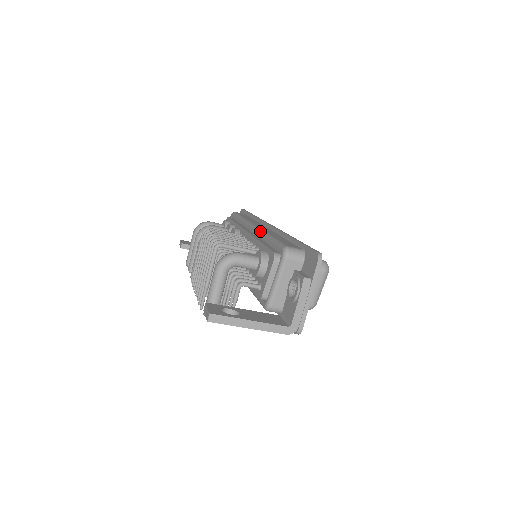
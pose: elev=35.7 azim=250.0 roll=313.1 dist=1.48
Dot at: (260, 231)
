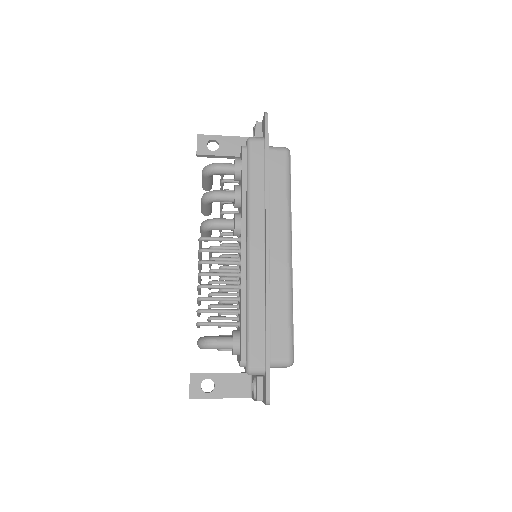
Dot at: (247, 283)
